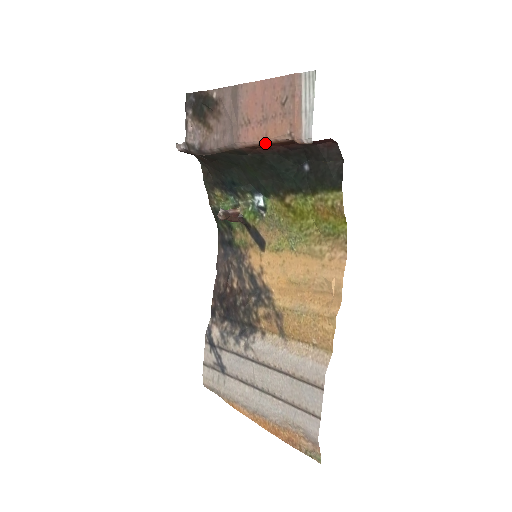
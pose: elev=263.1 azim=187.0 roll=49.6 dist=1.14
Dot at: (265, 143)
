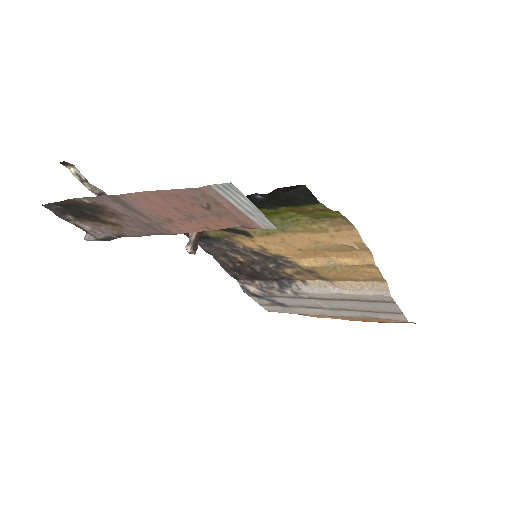
Dot at: (210, 230)
